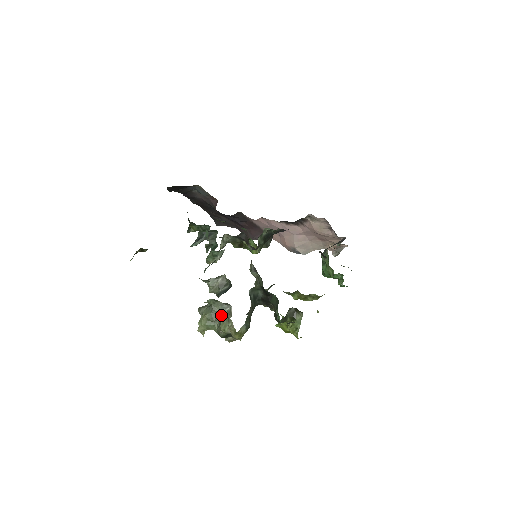
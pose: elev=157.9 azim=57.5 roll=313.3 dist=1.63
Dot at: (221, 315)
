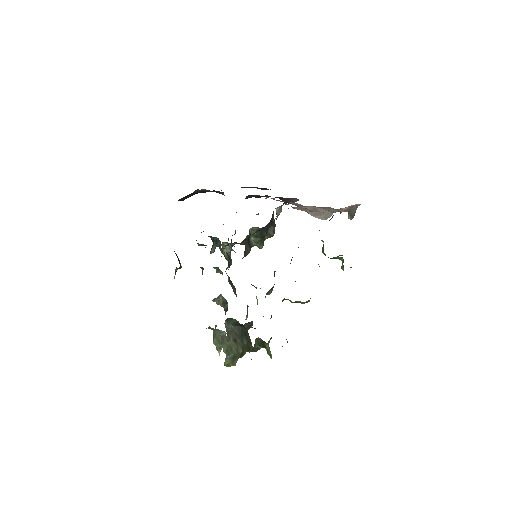
Dot at: (222, 339)
